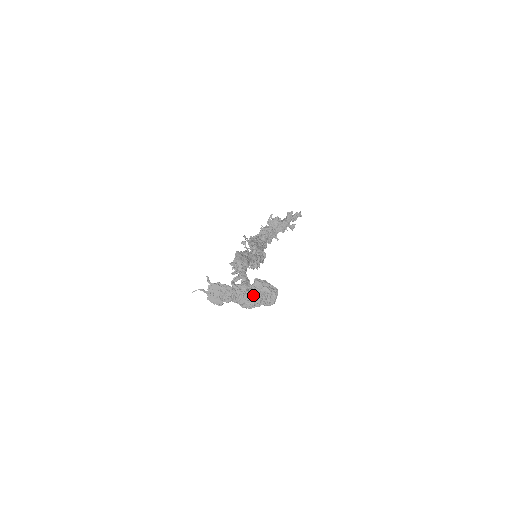
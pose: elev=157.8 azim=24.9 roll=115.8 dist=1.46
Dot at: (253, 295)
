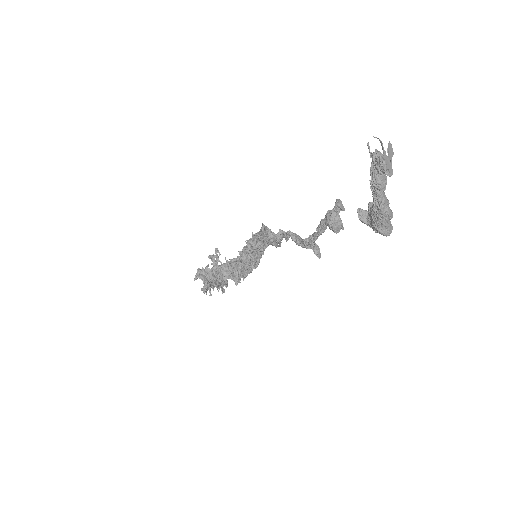
Dot at: occluded
